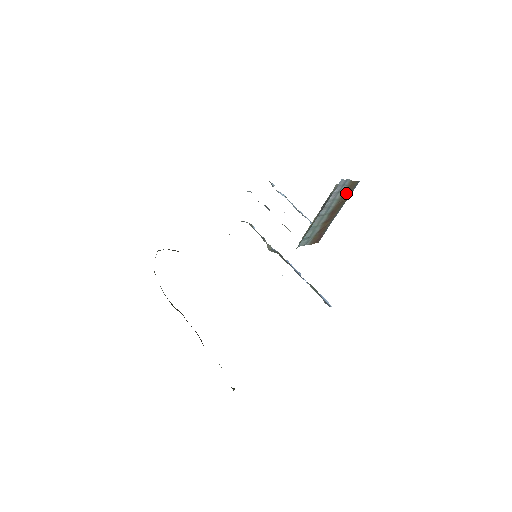
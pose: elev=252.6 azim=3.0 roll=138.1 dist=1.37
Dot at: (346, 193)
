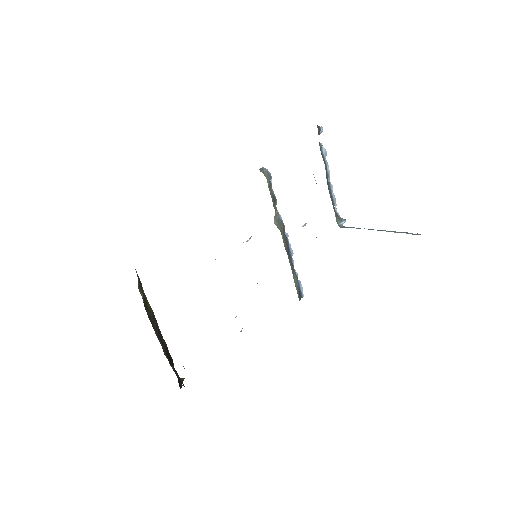
Dot at: occluded
